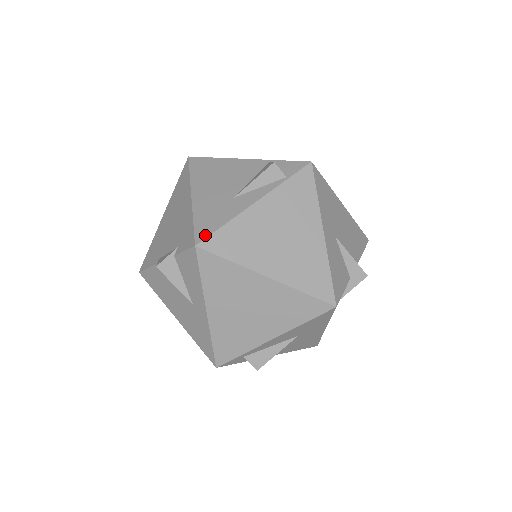
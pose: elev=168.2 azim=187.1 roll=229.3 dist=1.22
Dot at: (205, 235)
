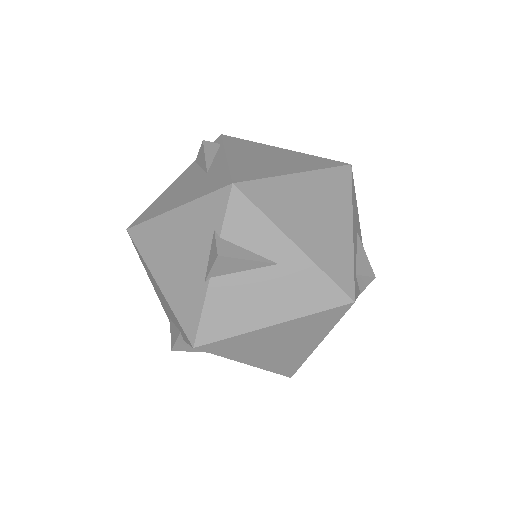
Dot at: (227, 179)
